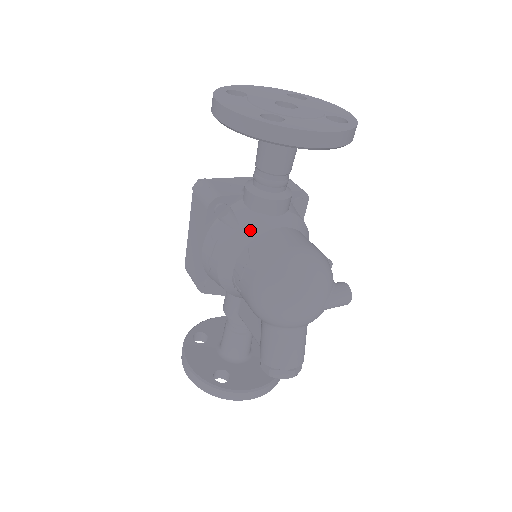
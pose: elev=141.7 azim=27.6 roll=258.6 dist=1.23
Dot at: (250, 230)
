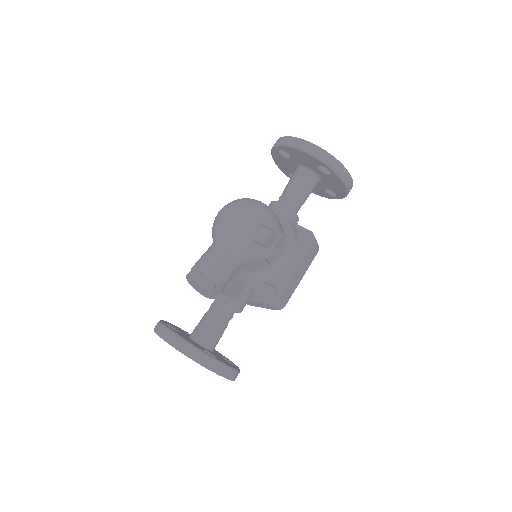
Dot at: occluded
